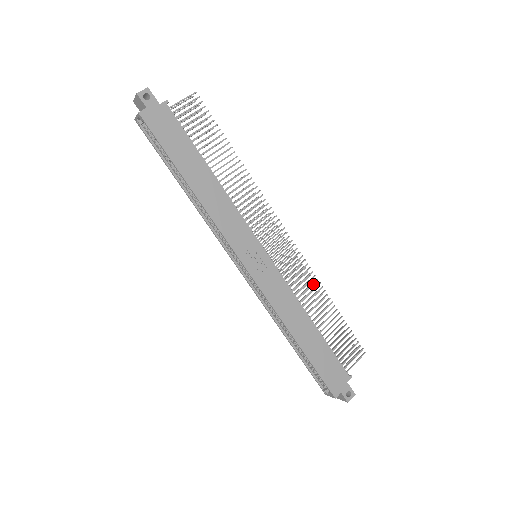
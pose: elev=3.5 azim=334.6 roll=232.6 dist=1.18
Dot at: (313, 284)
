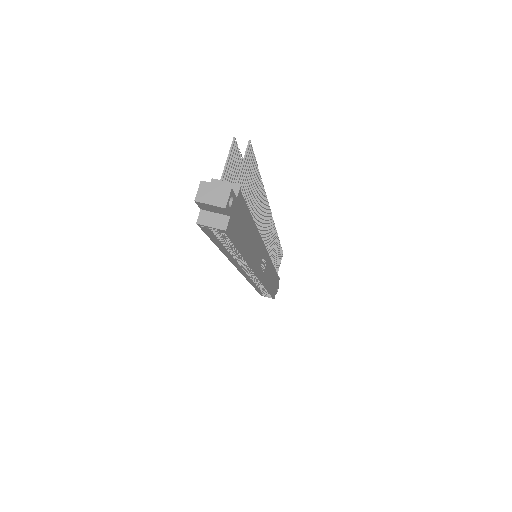
Dot at: occluded
